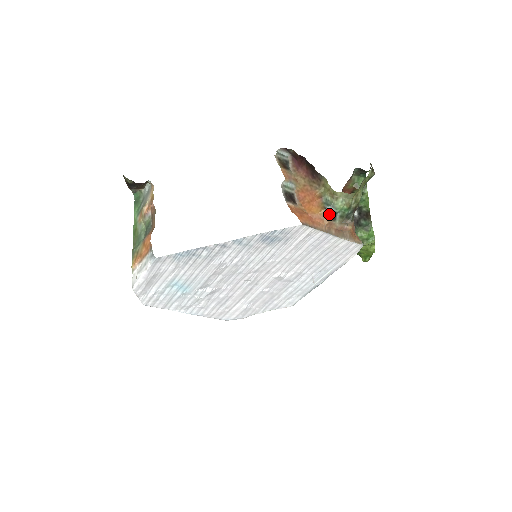
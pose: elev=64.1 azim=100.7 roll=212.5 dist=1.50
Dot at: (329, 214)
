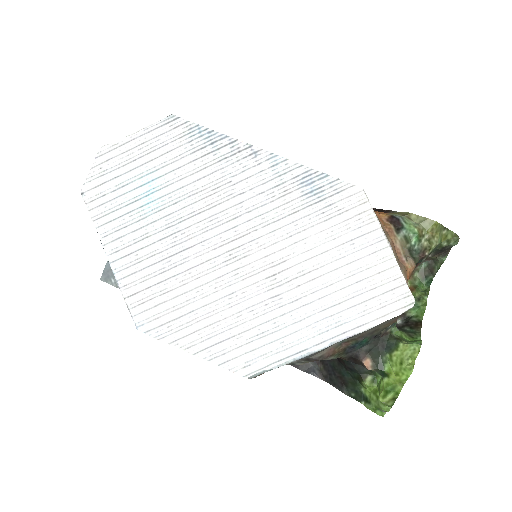
Dot at: (394, 221)
